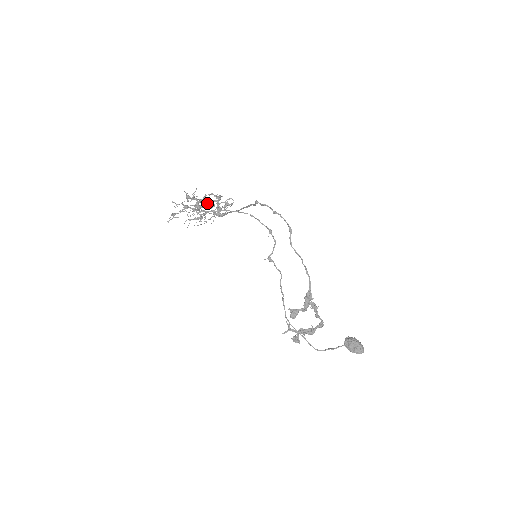
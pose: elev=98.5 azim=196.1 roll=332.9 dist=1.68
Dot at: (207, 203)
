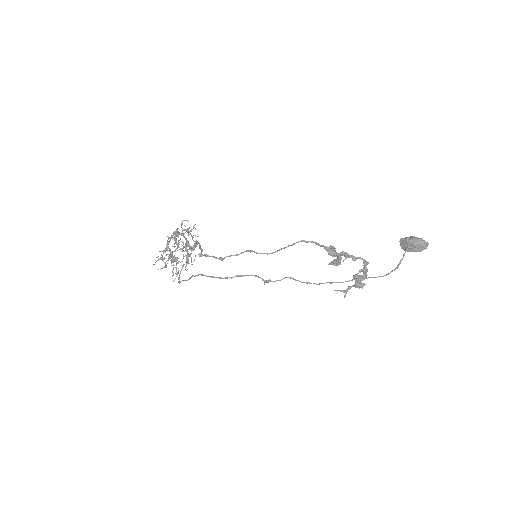
Dot at: (176, 239)
